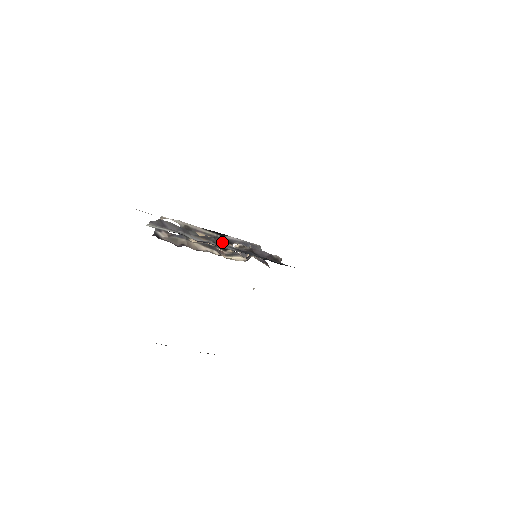
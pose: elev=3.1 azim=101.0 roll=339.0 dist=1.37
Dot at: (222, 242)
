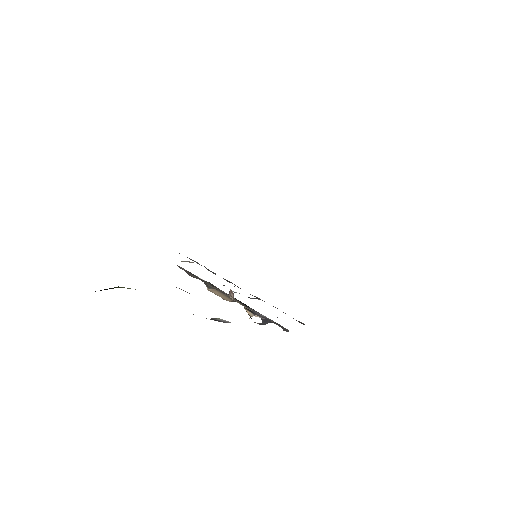
Dot at: (237, 286)
